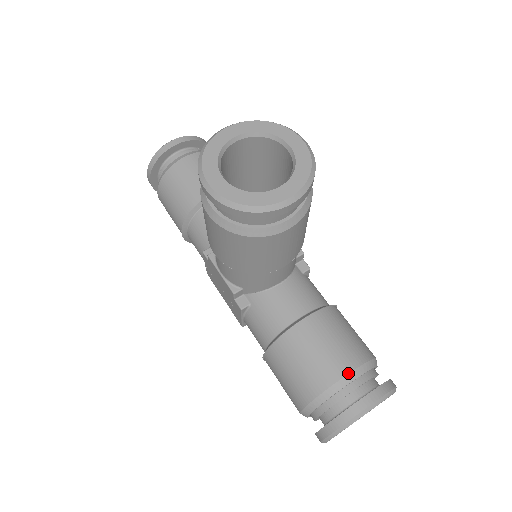
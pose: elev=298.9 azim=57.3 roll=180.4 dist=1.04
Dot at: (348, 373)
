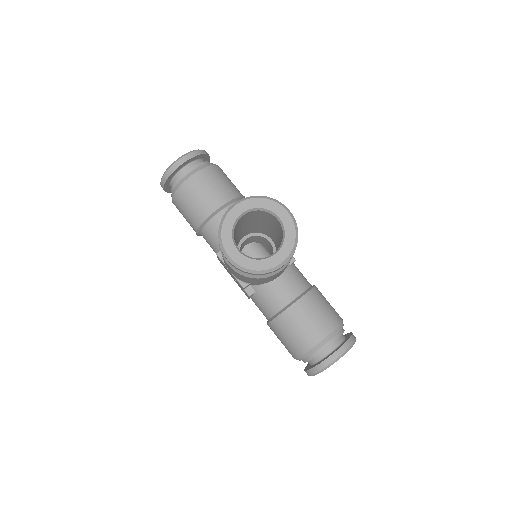
Dot at: (324, 338)
